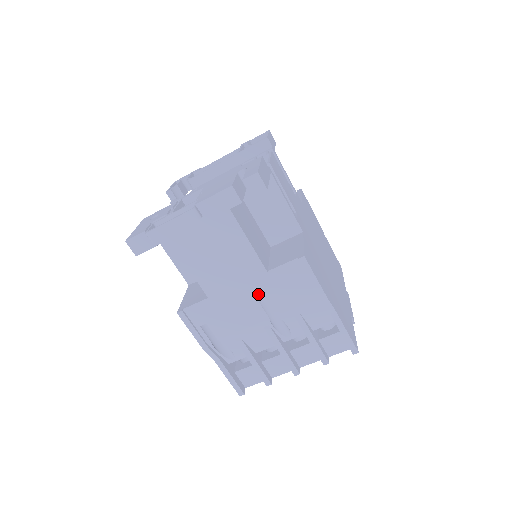
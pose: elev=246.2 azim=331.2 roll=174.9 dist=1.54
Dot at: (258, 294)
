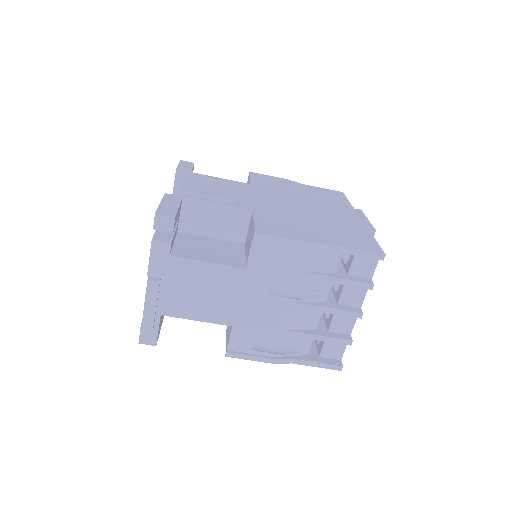
Dot at: (260, 290)
